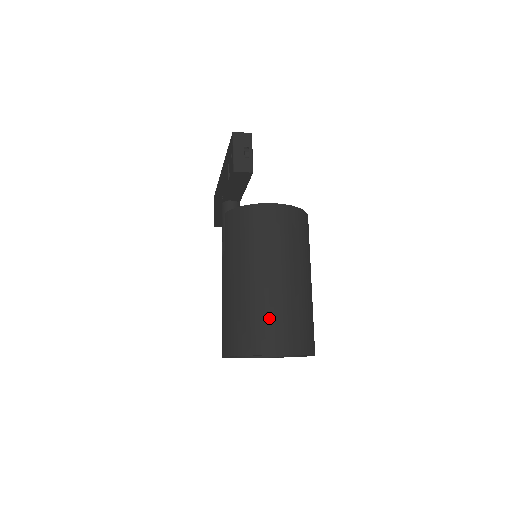
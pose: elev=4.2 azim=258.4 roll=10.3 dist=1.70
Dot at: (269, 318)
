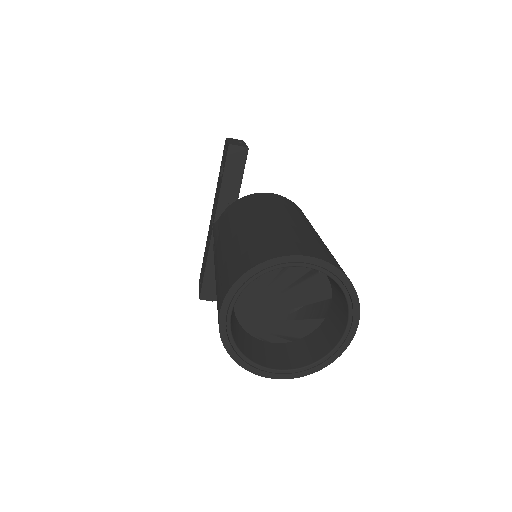
Dot at: (284, 236)
